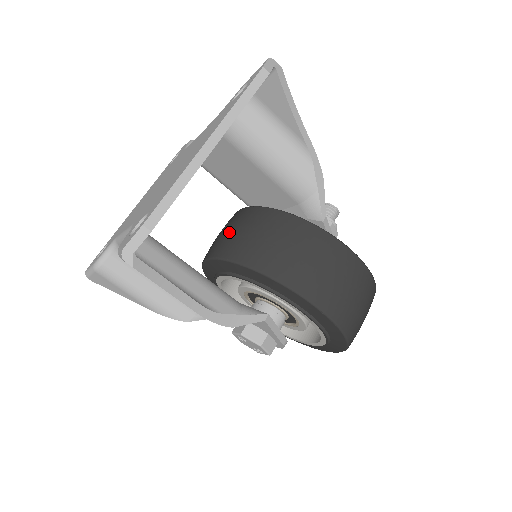
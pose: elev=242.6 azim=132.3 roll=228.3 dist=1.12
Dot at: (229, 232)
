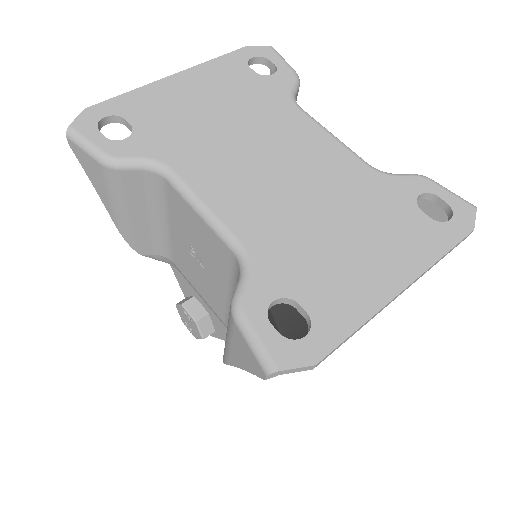
Dot at: occluded
